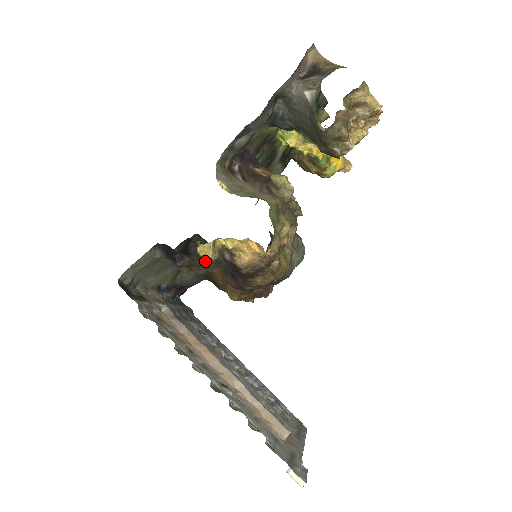
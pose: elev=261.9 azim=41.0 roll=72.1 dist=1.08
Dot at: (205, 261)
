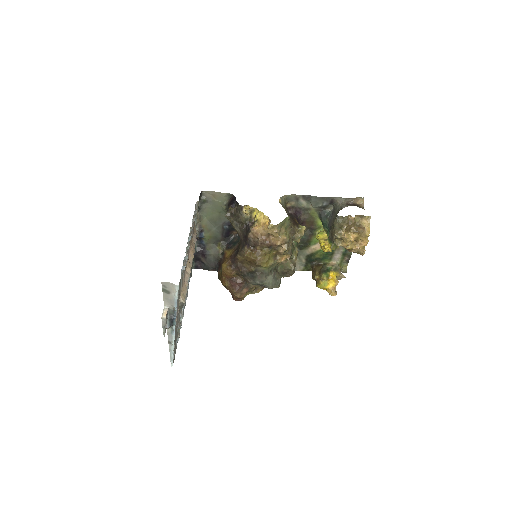
Dot at: (241, 215)
